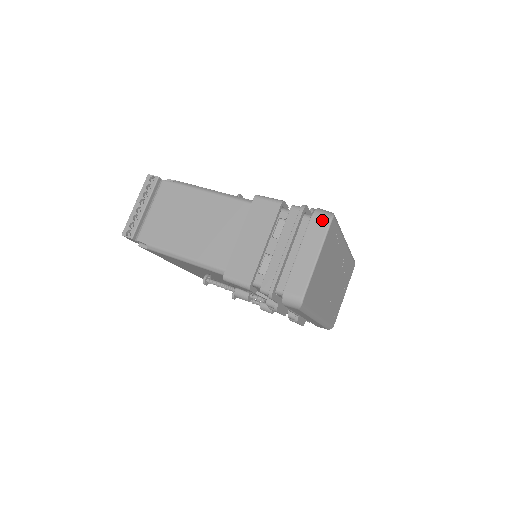
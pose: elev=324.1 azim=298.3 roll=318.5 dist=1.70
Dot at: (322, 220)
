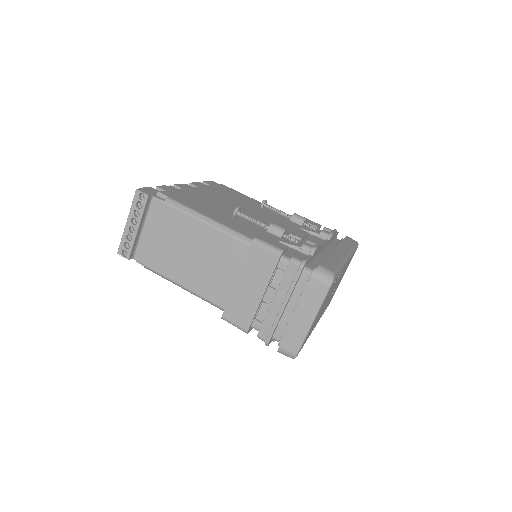
Dot at: (321, 285)
